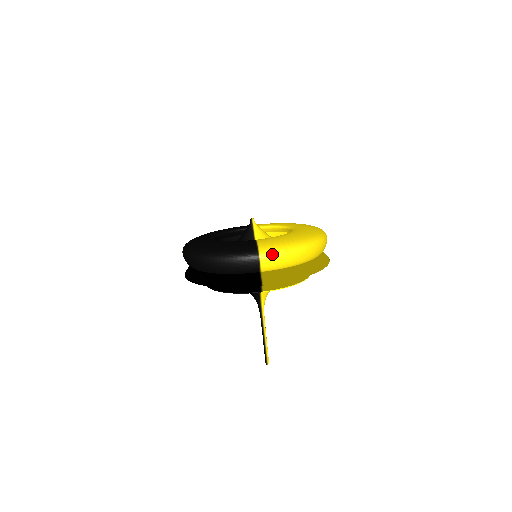
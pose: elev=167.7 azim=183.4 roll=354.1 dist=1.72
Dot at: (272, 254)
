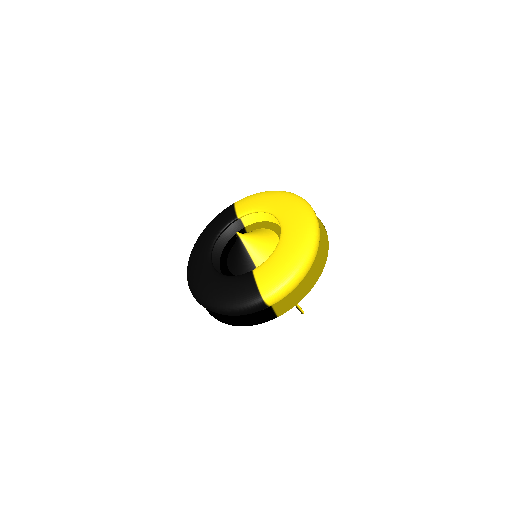
Dot at: (275, 295)
